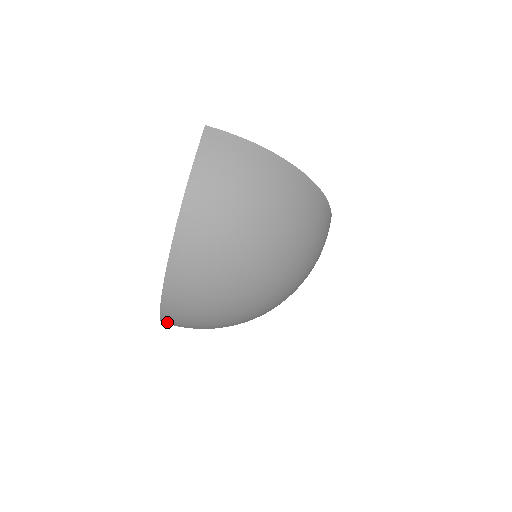
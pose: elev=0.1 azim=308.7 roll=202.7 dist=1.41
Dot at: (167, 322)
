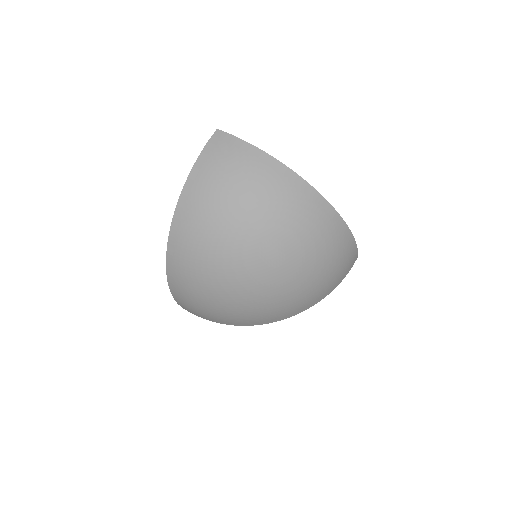
Dot at: (183, 307)
